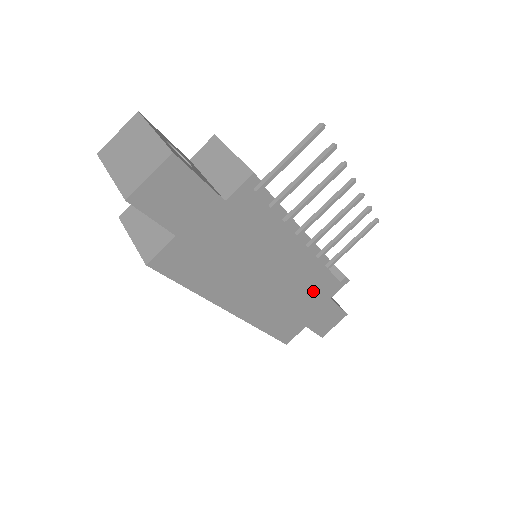
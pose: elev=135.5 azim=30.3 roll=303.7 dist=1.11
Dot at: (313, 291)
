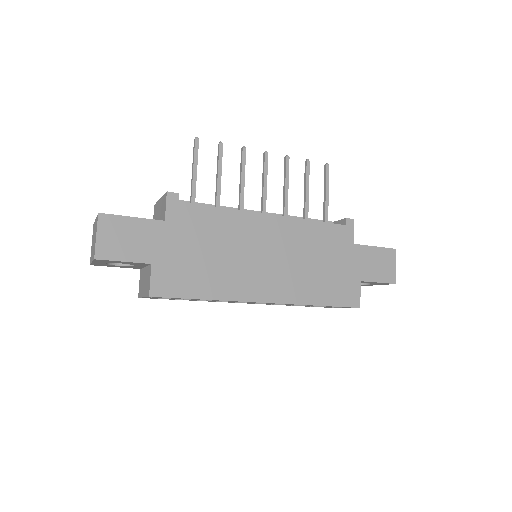
Dot at: (326, 247)
